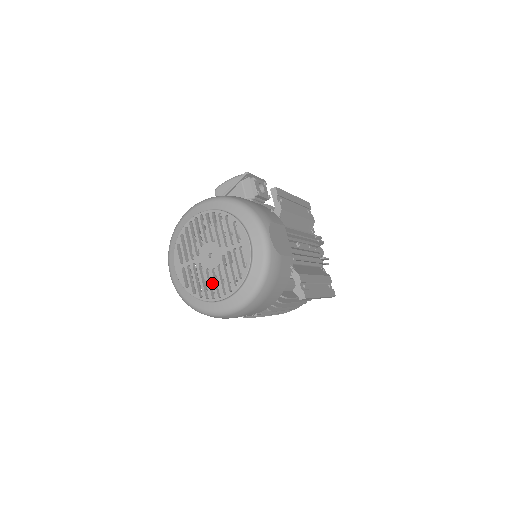
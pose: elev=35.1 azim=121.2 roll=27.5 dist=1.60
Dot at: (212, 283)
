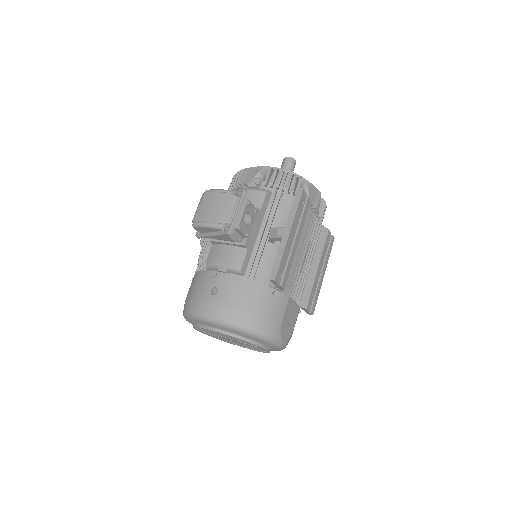
Dot at: occluded
